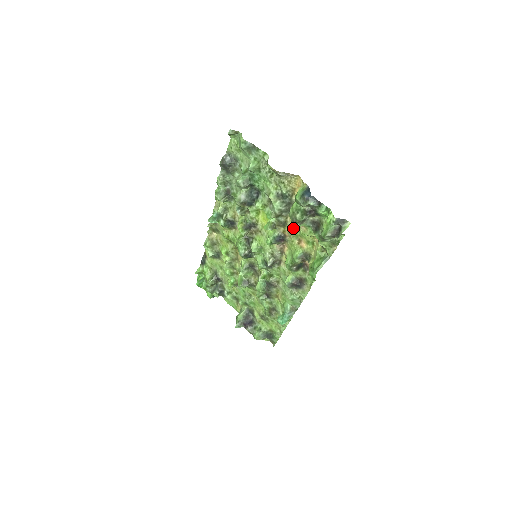
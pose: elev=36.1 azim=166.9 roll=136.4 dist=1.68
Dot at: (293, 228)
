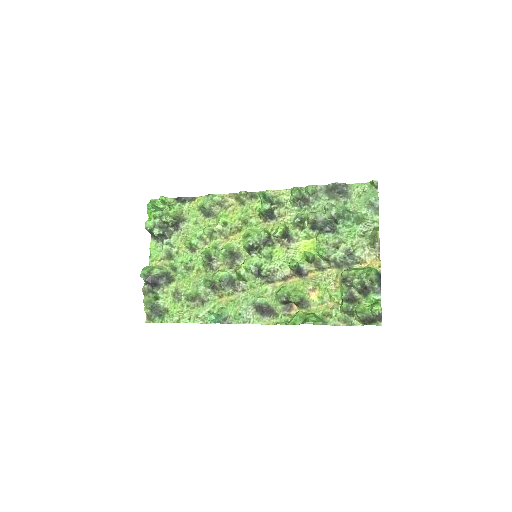
Dot at: (325, 278)
